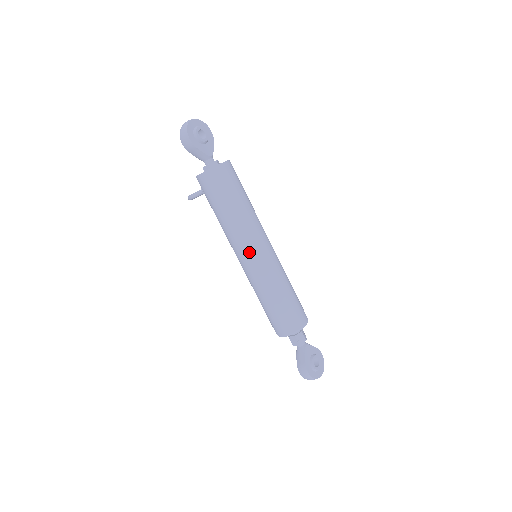
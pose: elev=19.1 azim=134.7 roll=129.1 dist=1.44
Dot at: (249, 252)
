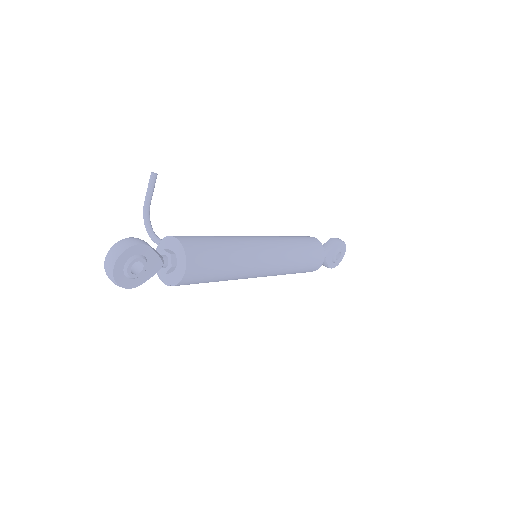
Dot at: occluded
